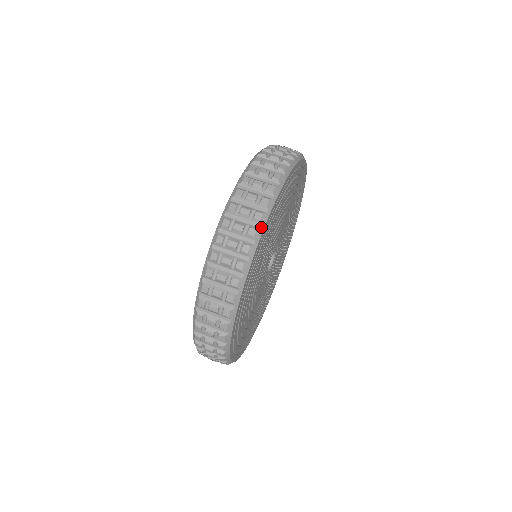
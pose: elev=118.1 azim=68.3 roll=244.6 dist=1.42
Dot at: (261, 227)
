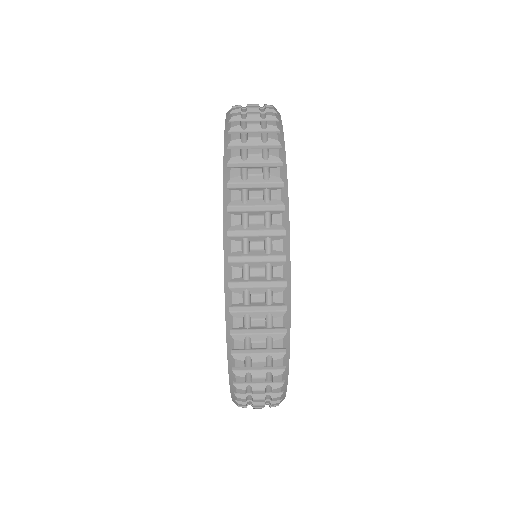
Dot at: (286, 259)
